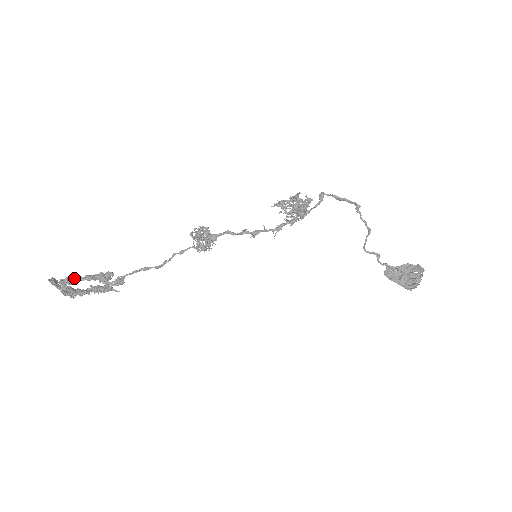
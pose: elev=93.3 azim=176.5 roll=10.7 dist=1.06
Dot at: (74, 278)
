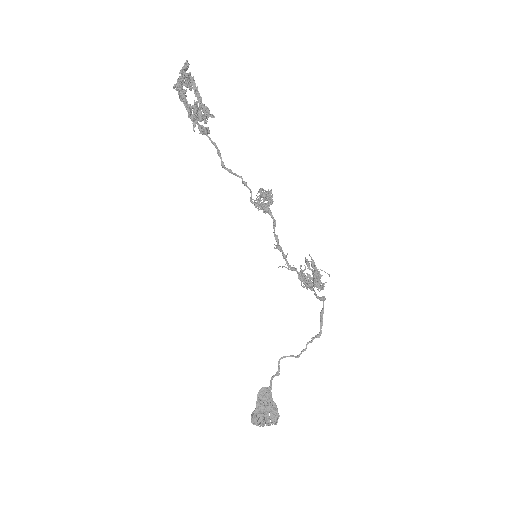
Dot at: occluded
